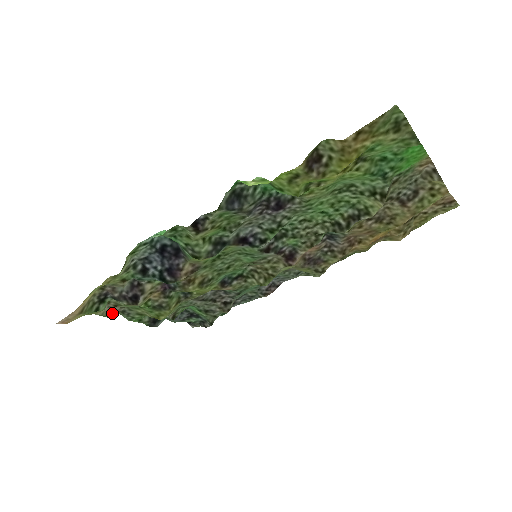
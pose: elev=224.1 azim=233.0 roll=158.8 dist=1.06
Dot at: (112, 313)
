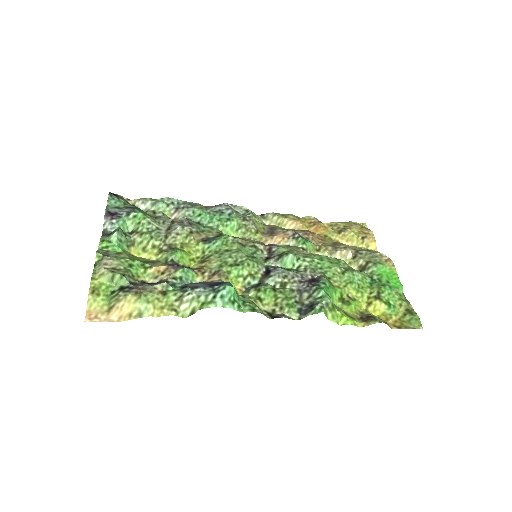
Dot at: (99, 263)
